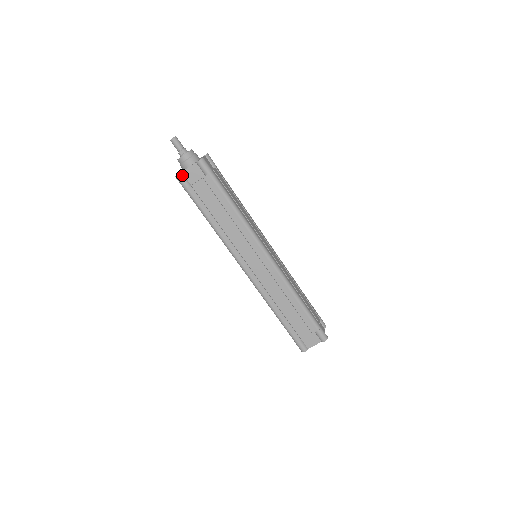
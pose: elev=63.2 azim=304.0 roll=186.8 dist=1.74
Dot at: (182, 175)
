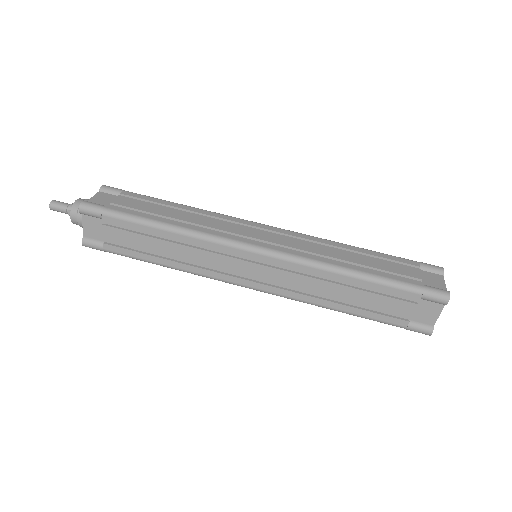
Dot at: (86, 239)
